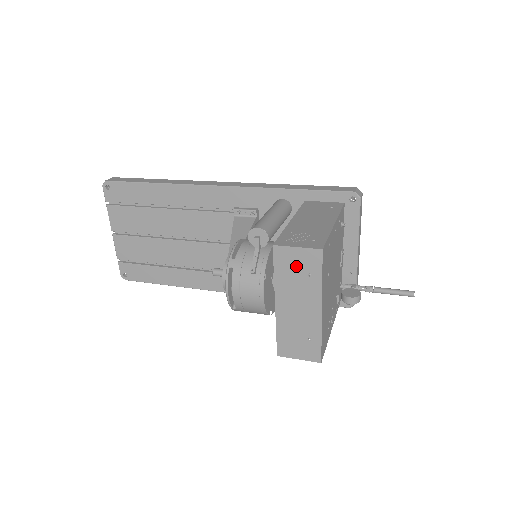
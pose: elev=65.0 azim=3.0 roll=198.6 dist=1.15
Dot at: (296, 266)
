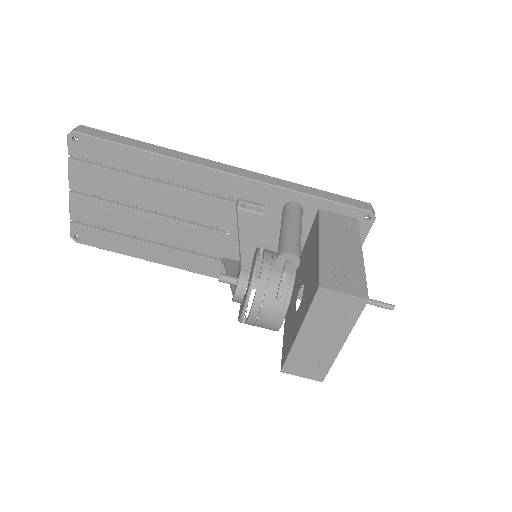
Dot at: (335, 308)
